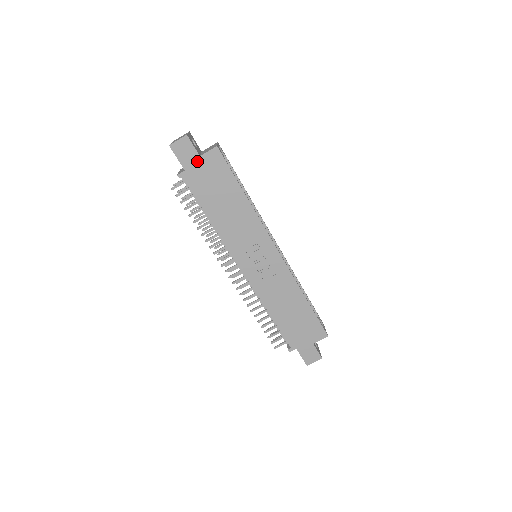
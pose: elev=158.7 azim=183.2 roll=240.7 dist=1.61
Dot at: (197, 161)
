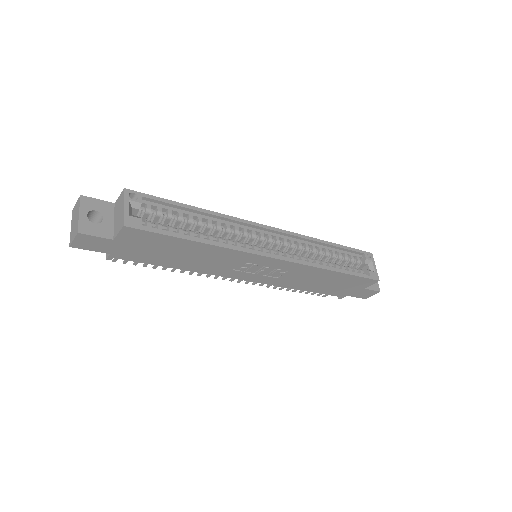
Dot at: (115, 244)
